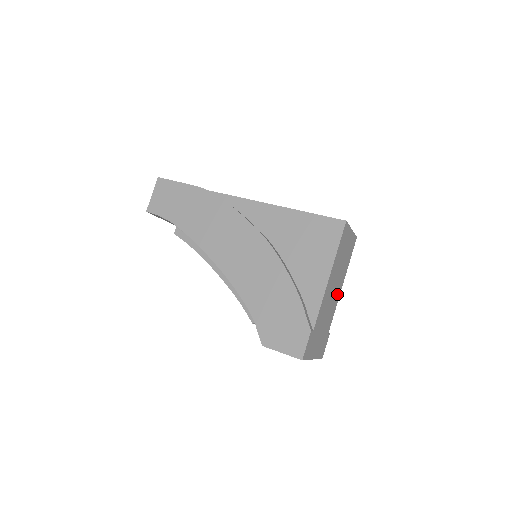
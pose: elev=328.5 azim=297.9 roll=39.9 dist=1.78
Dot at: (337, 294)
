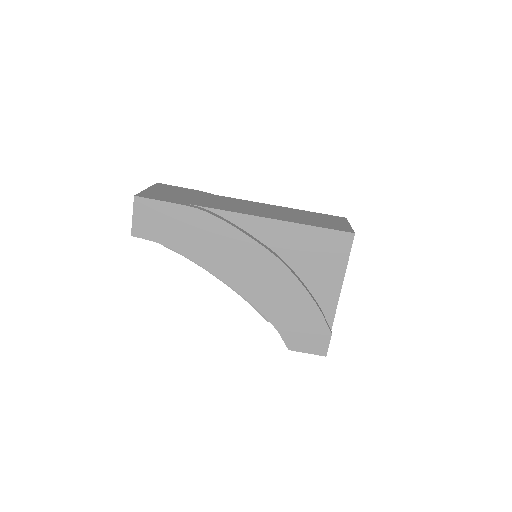
Dot at: occluded
